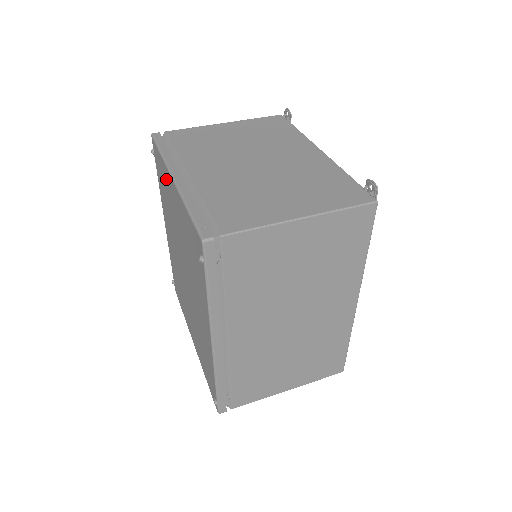
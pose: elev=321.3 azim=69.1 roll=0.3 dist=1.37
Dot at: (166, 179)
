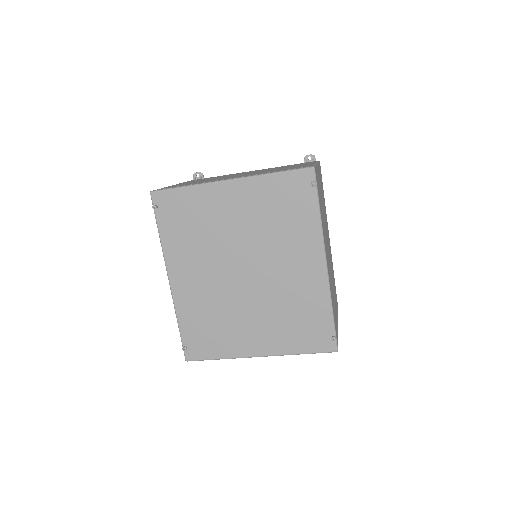
Dot at: (204, 200)
